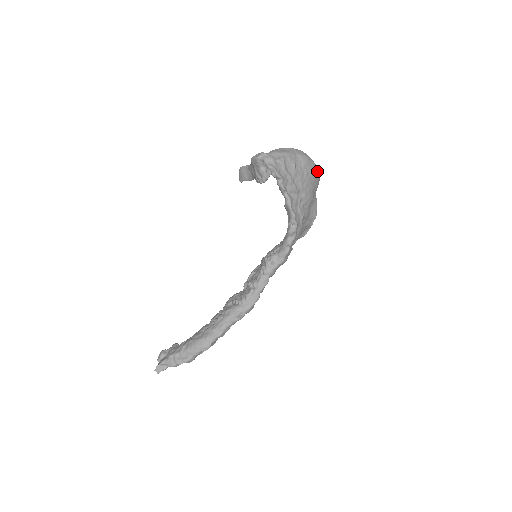
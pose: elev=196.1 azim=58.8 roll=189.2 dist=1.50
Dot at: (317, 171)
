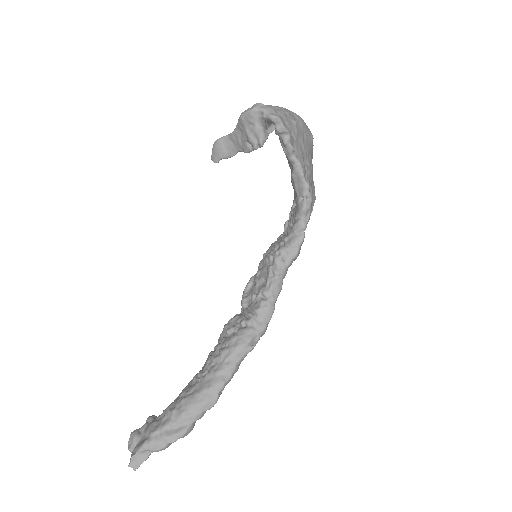
Dot at: occluded
